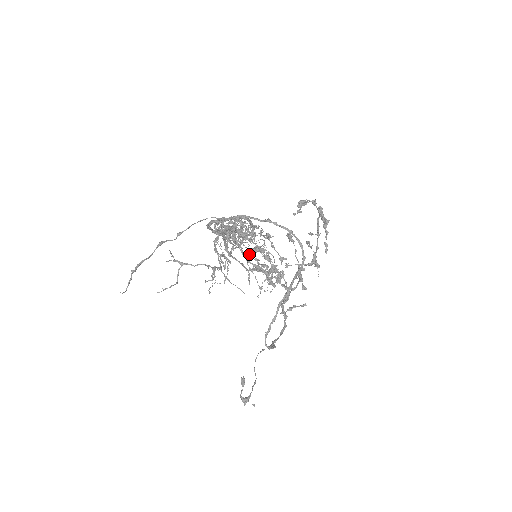
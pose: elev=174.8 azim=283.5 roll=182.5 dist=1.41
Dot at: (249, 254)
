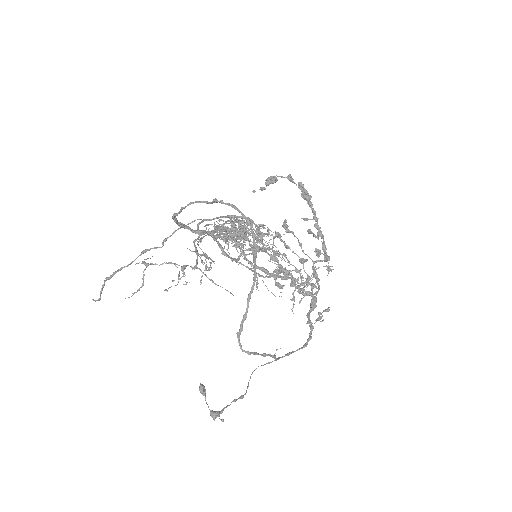
Dot at: (268, 260)
